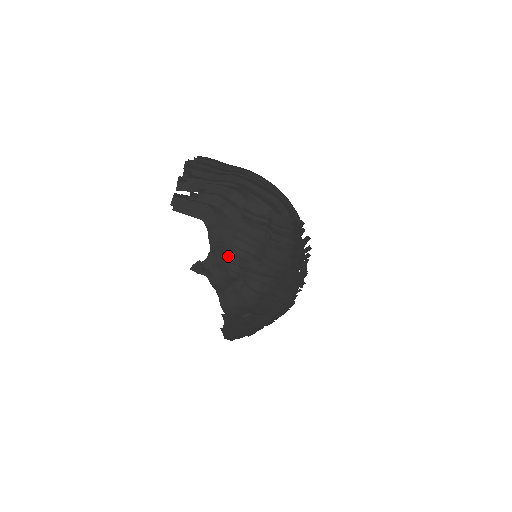
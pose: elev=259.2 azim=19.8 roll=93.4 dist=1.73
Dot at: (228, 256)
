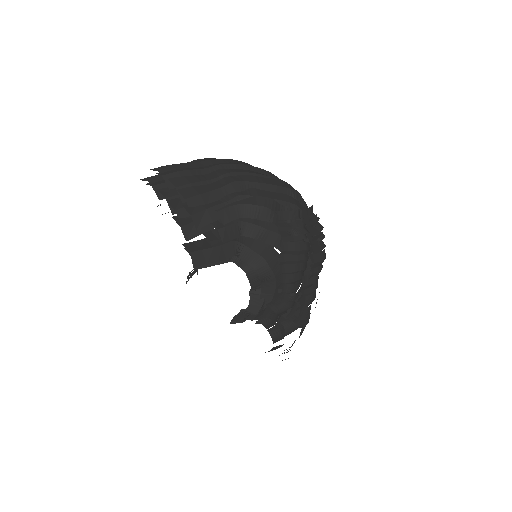
Dot at: (283, 289)
